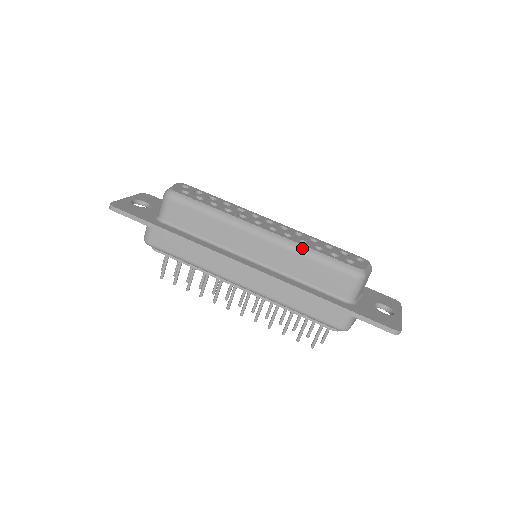
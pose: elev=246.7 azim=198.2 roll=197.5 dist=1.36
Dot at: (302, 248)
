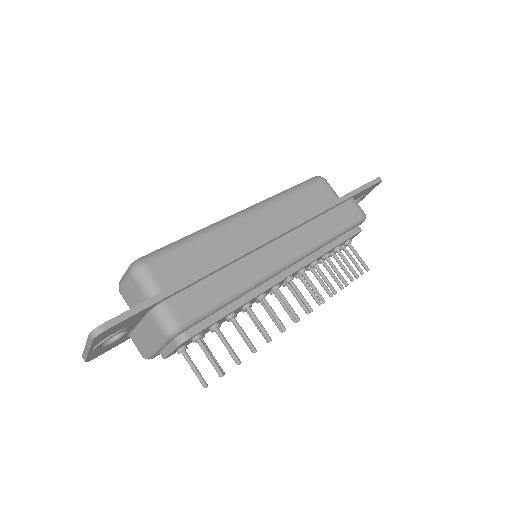
Dot at: (278, 195)
